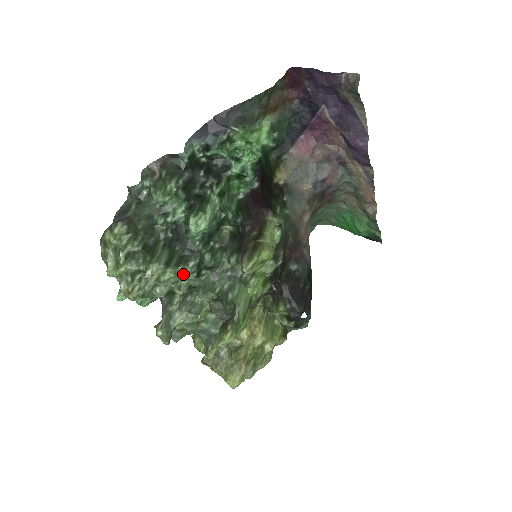
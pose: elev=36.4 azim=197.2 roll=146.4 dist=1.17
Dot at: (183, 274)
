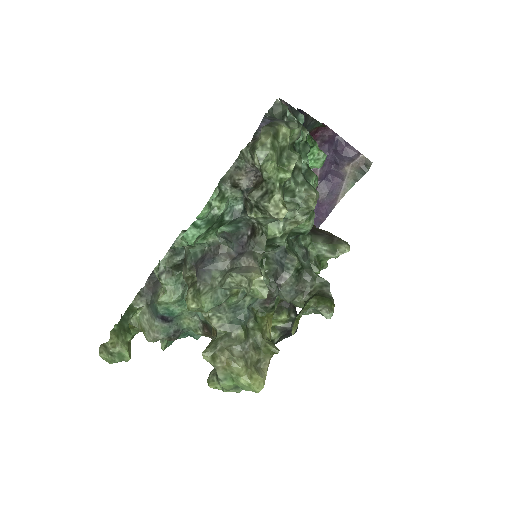
Dot at: (312, 222)
